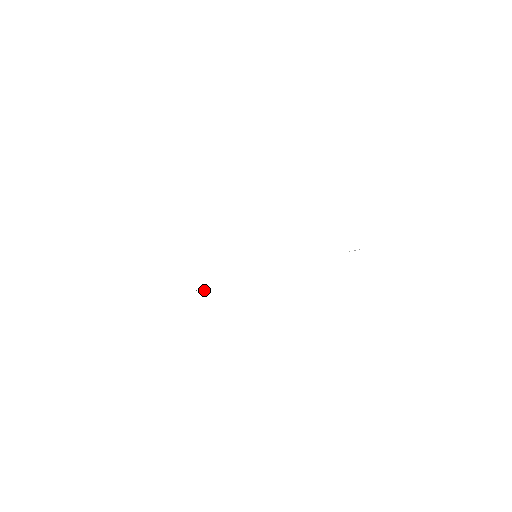
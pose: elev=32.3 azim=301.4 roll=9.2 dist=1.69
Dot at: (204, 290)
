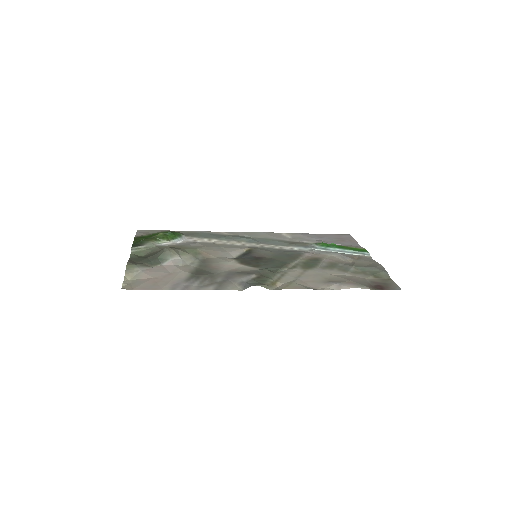
Dot at: (162, 240)
